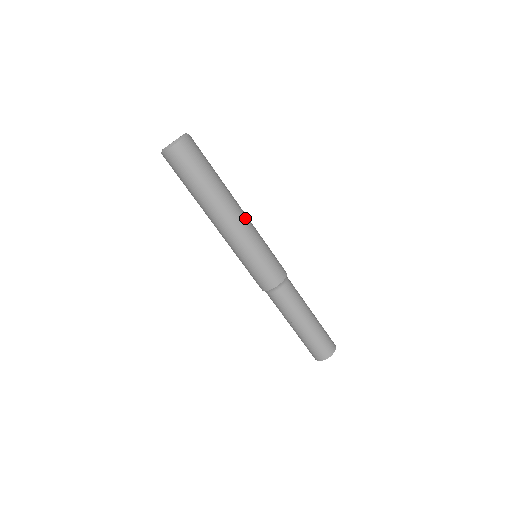
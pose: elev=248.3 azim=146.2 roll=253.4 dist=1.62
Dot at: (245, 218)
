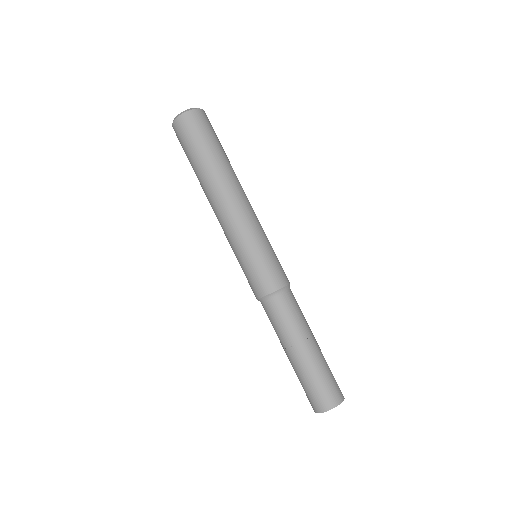
Dot at: (248, 205)
